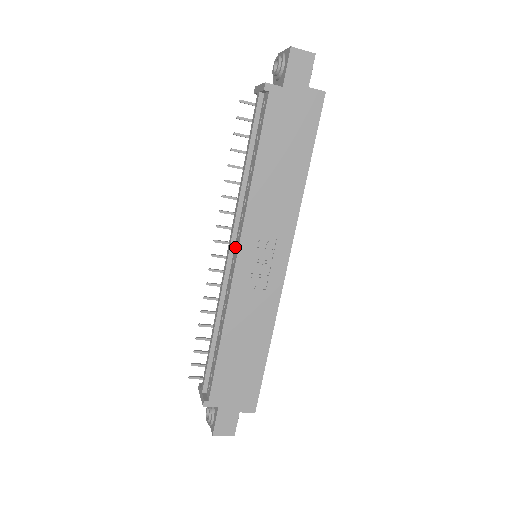
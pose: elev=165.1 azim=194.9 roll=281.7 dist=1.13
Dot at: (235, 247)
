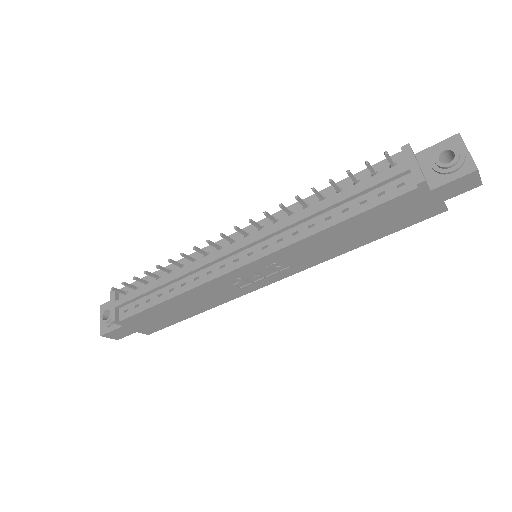
Dot at: (249, 251)
